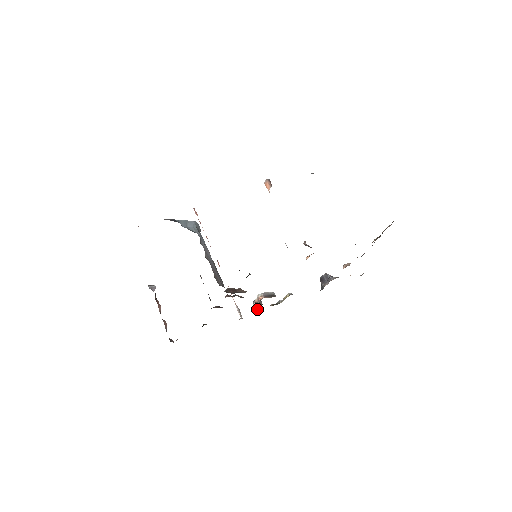
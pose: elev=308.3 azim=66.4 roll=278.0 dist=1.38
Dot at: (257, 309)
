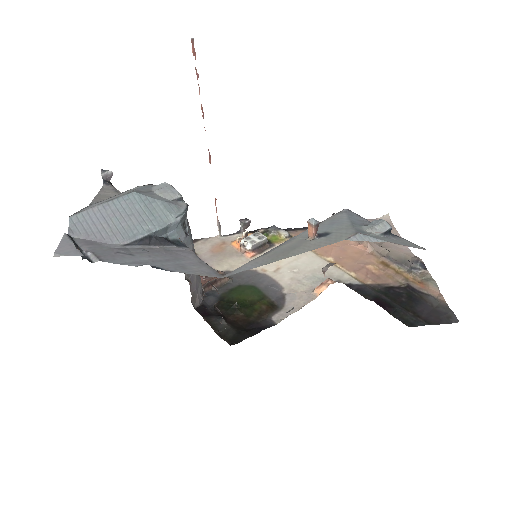
Dot at: (242, 231)
